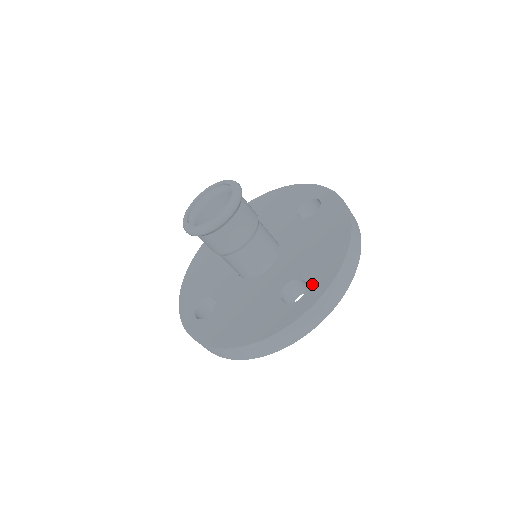
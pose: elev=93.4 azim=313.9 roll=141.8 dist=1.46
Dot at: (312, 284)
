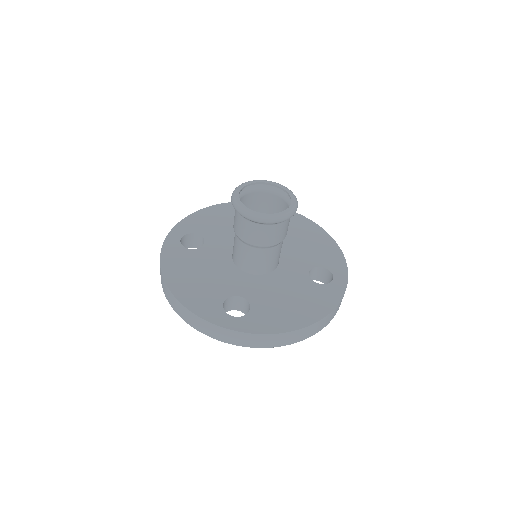
Dot at: (249, 318)
